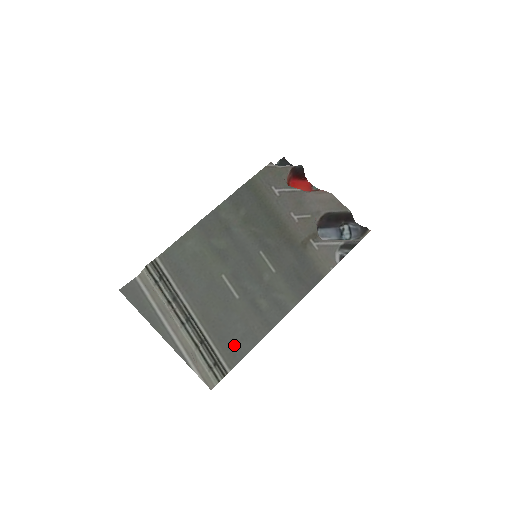
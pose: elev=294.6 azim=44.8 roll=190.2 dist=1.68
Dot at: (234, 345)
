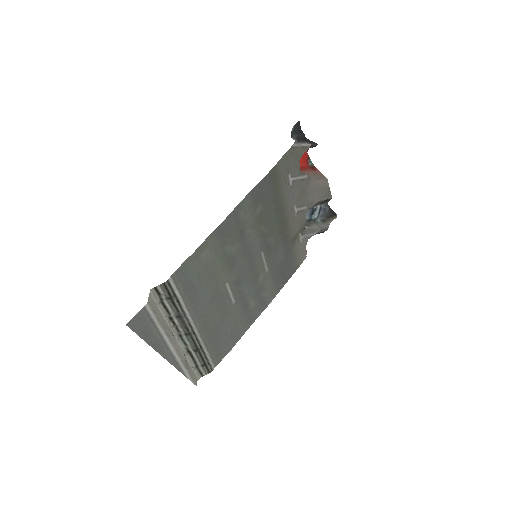
Dot at: (223, 346)
